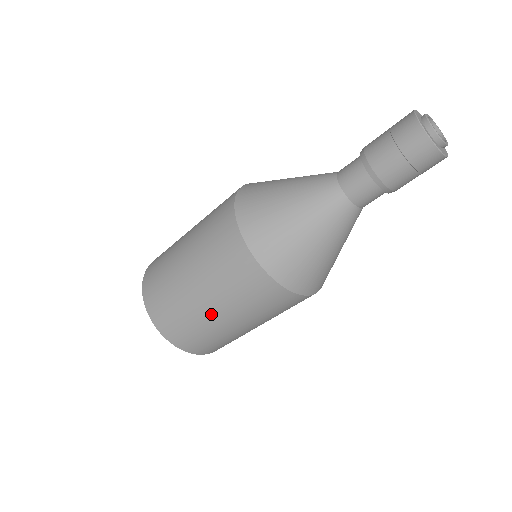
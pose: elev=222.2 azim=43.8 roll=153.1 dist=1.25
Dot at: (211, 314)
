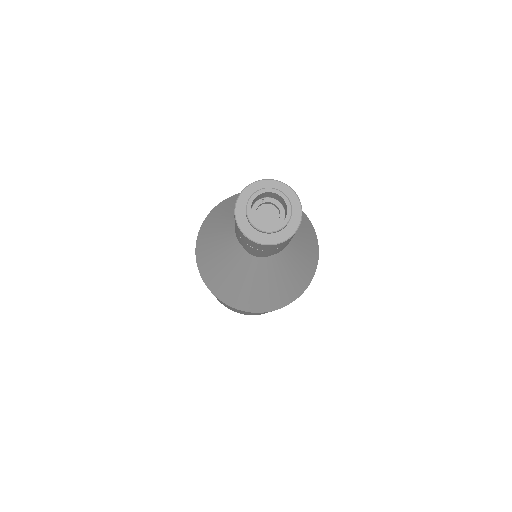
Dot at: occluded
